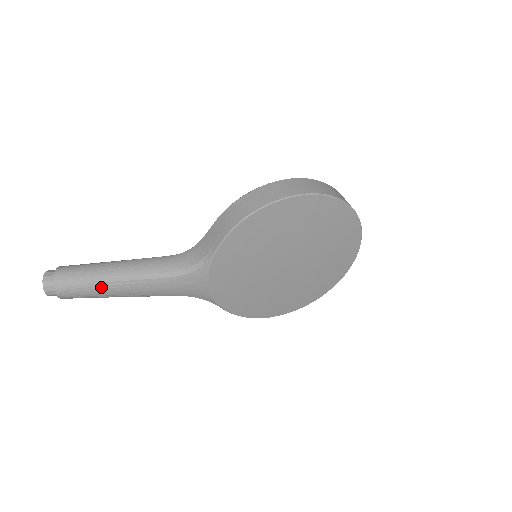
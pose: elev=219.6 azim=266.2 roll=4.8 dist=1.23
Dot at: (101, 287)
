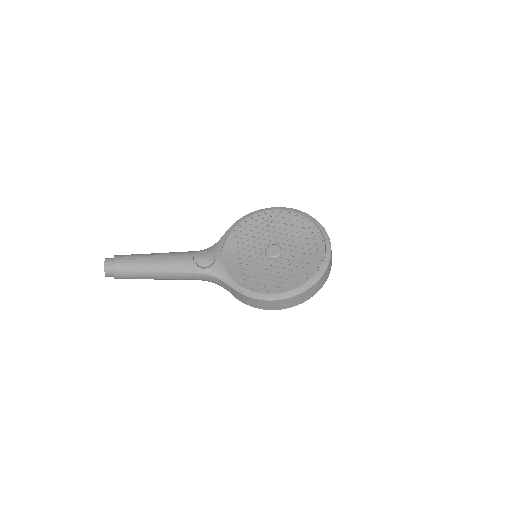
Dot at: occluded
